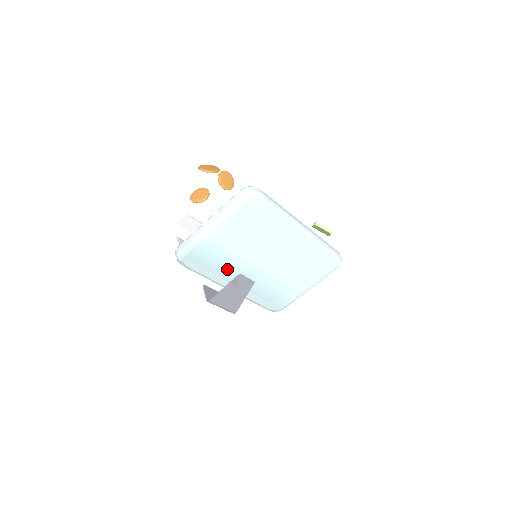
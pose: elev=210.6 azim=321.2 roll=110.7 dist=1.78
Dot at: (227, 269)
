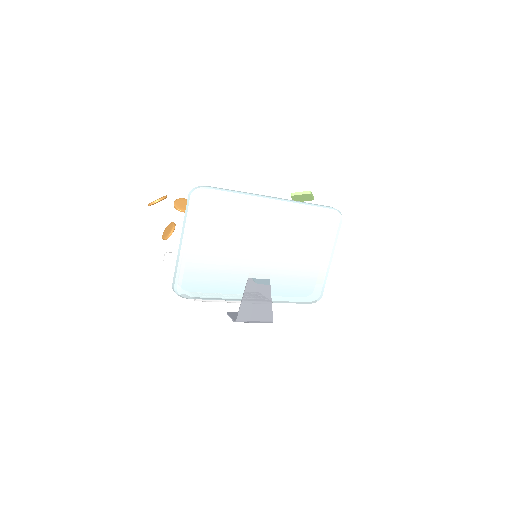
Dot at: (232, 280)
